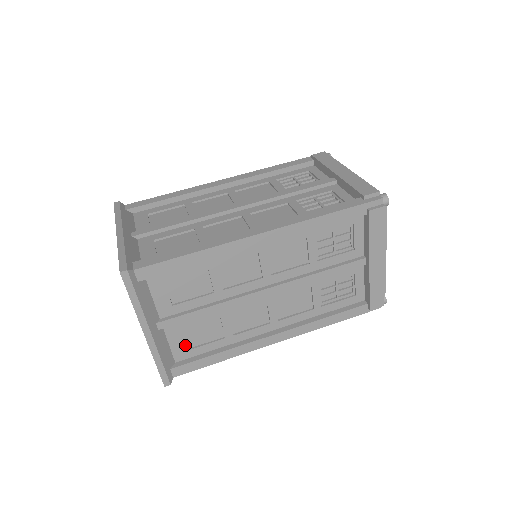
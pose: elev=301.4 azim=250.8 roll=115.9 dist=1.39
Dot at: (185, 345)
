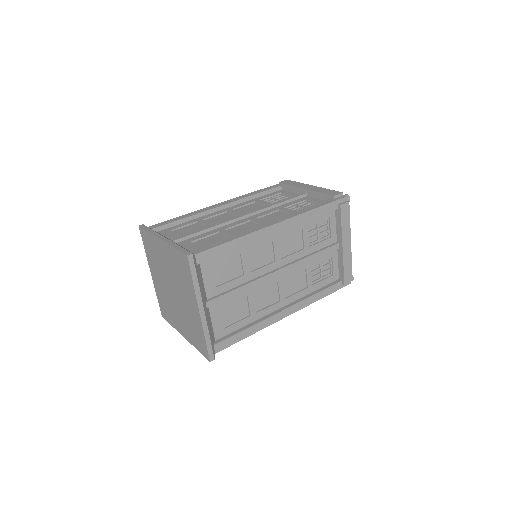
Dot at: (223, 324)
